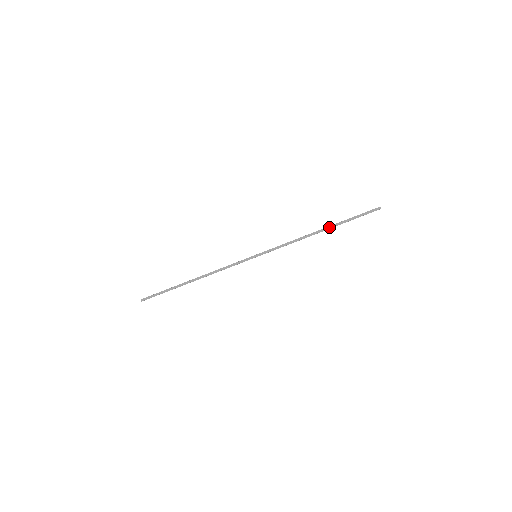
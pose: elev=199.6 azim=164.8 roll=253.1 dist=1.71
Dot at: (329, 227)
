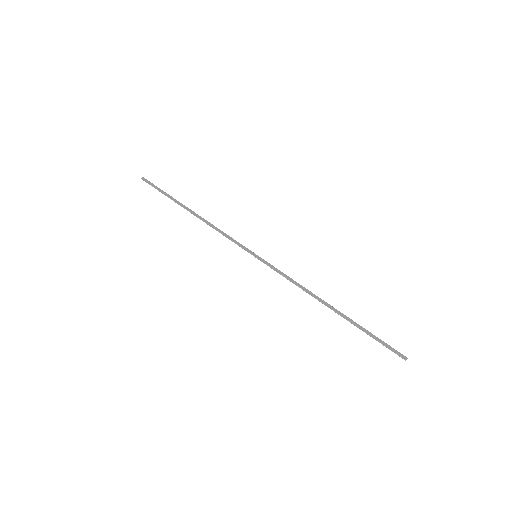
Dot at: (341, 313)
